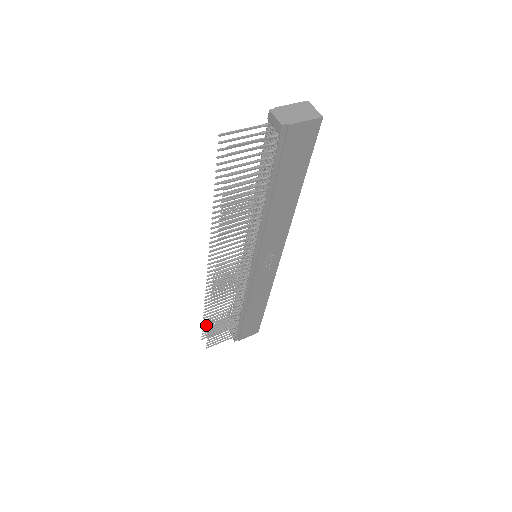
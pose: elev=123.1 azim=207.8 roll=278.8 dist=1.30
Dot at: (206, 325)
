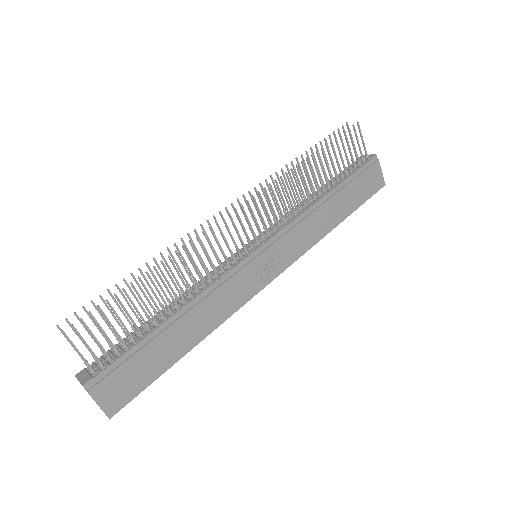
Dot at: (104, 300)
